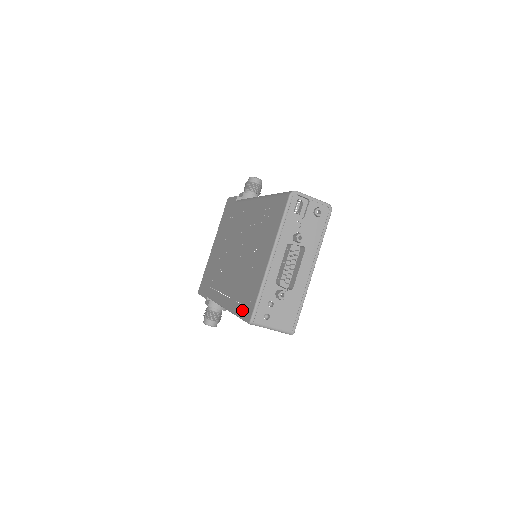
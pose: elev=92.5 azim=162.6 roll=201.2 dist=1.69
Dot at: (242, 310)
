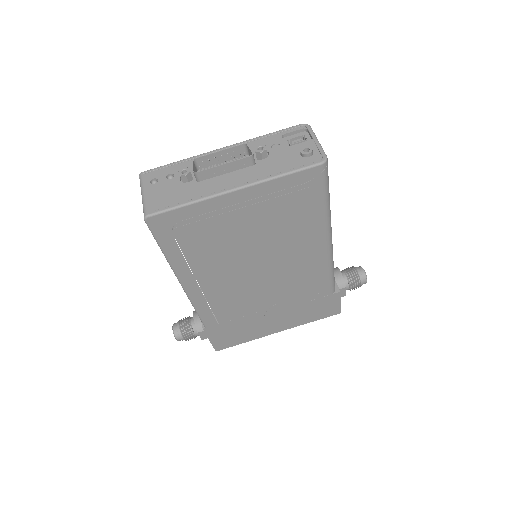
Dot at: occluded
